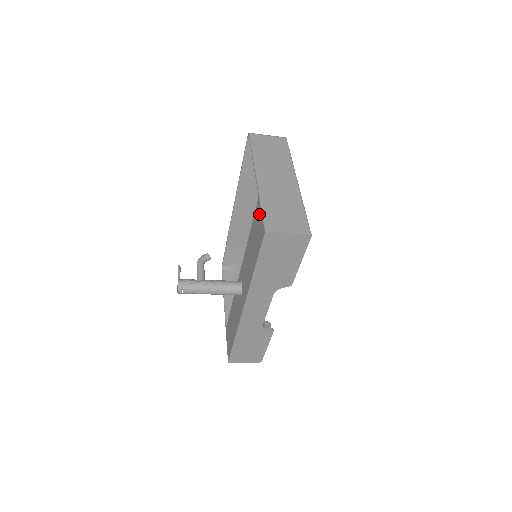
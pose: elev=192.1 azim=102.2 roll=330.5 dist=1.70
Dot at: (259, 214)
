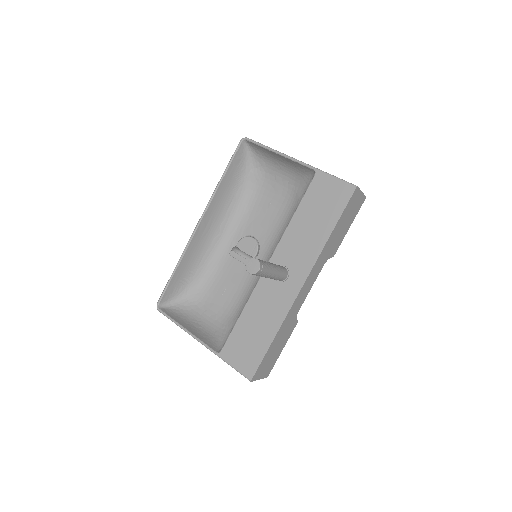
Dot at: (328, 181)
